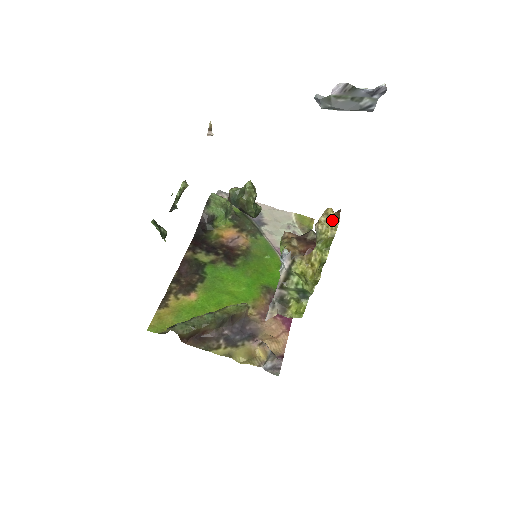
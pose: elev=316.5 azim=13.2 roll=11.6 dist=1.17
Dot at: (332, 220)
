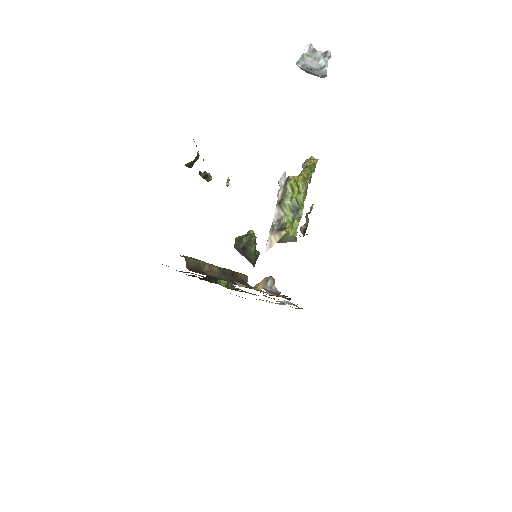
Dot at: (314, 159)
